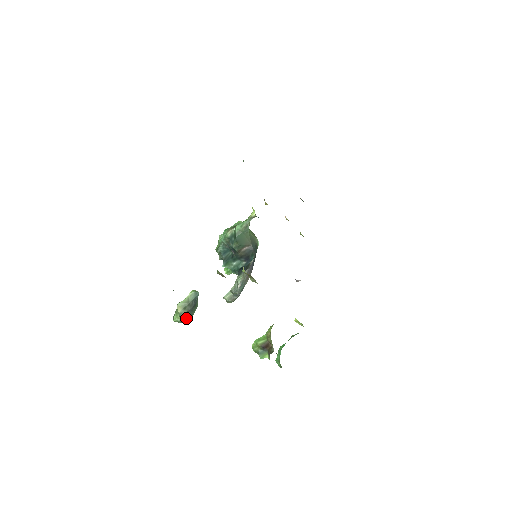
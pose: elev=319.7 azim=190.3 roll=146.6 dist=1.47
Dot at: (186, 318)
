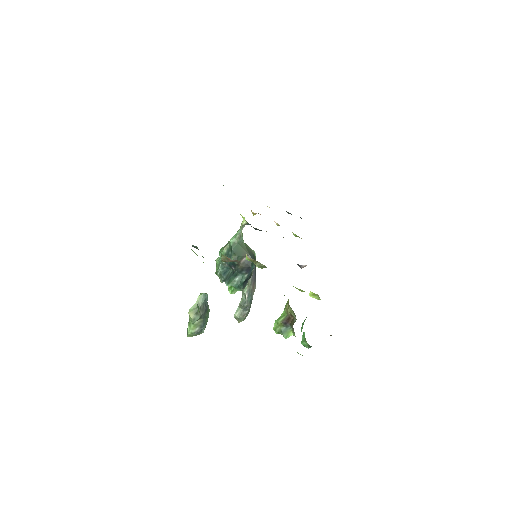
Dot at: (200, 327)
